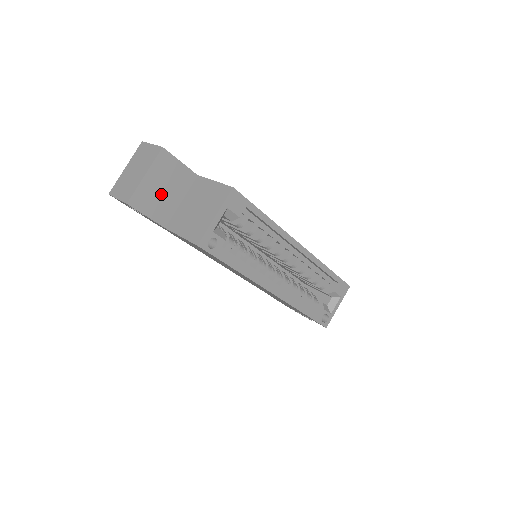
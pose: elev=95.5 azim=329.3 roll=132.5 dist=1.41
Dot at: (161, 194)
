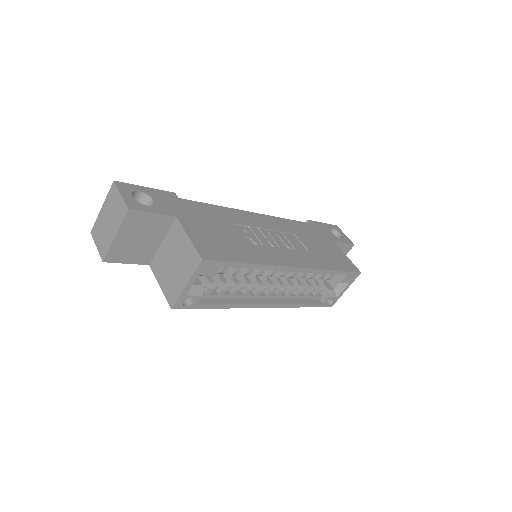
Dot at: (138, 243)
